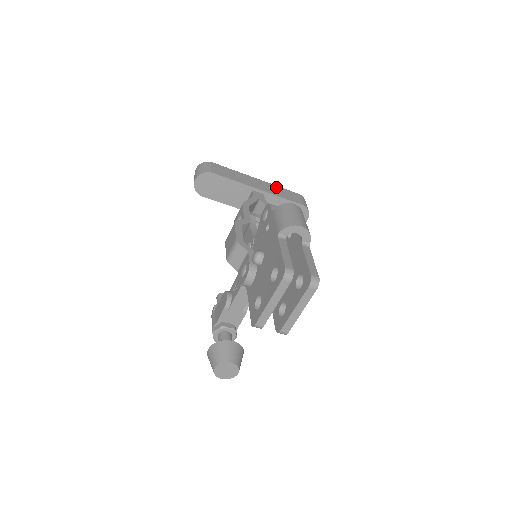
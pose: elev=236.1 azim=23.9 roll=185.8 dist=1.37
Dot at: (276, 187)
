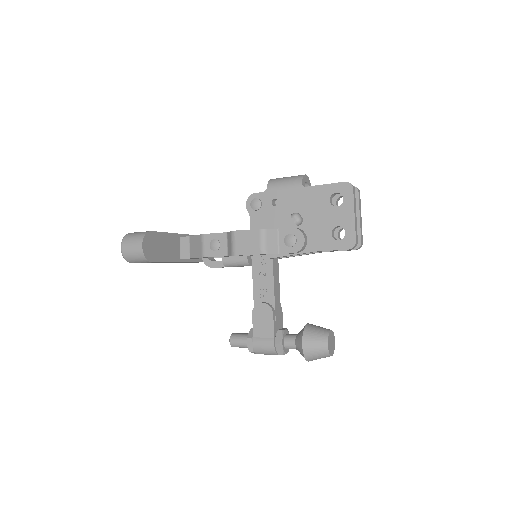
Dot at: occluded
